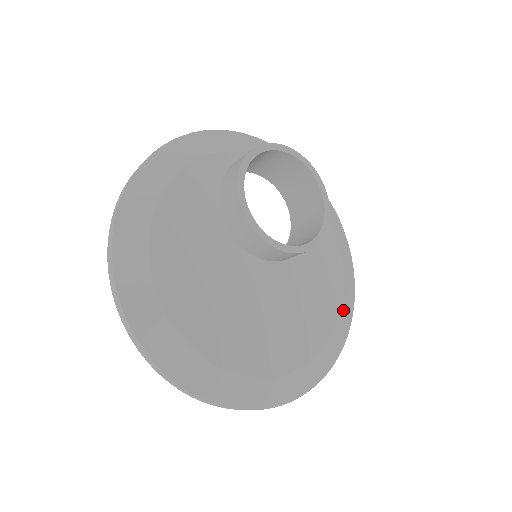
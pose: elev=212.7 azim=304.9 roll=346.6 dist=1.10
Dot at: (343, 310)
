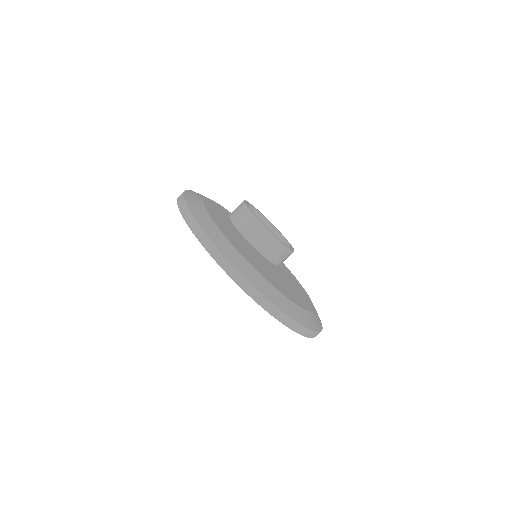
Dot at: occluded
